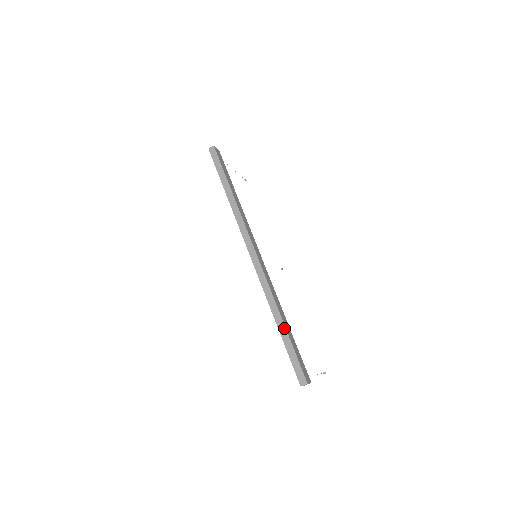
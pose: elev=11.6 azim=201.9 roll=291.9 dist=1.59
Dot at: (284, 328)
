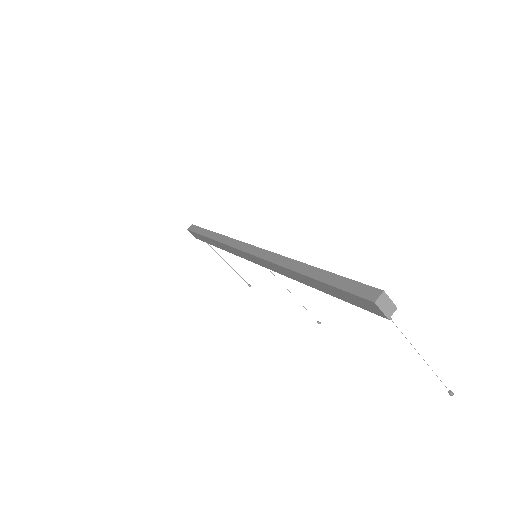
Dot at: (314, 269)
